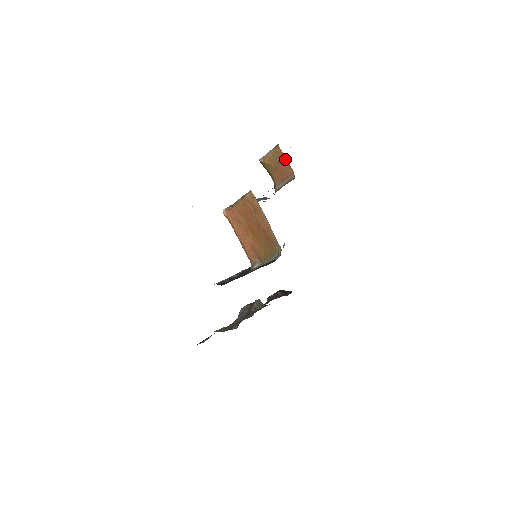
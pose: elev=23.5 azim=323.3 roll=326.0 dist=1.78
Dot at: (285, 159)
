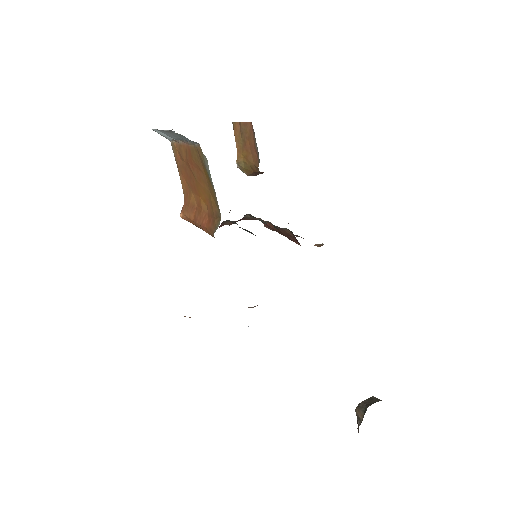
Dot at: (241, 124)
